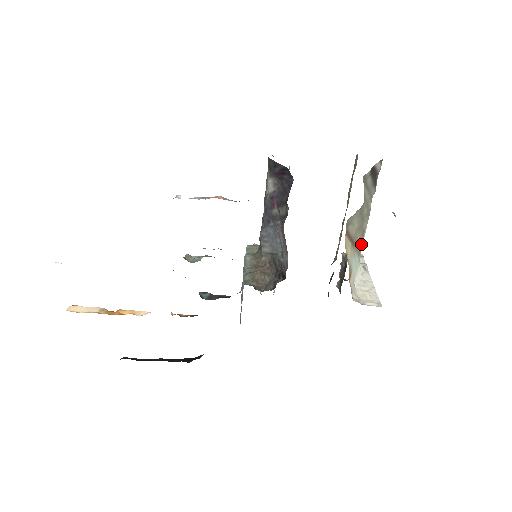
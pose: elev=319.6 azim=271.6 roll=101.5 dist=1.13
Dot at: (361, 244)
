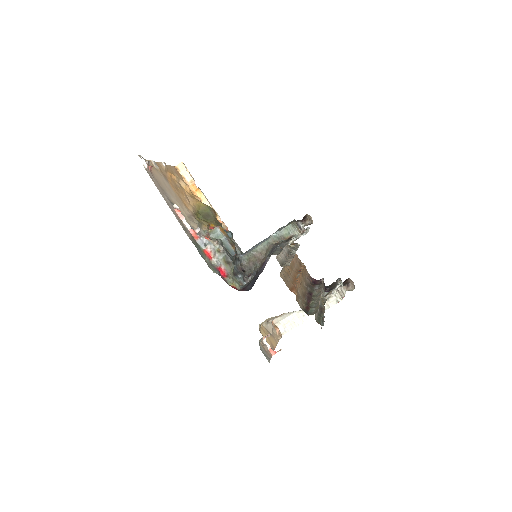
Dot at: occluded
